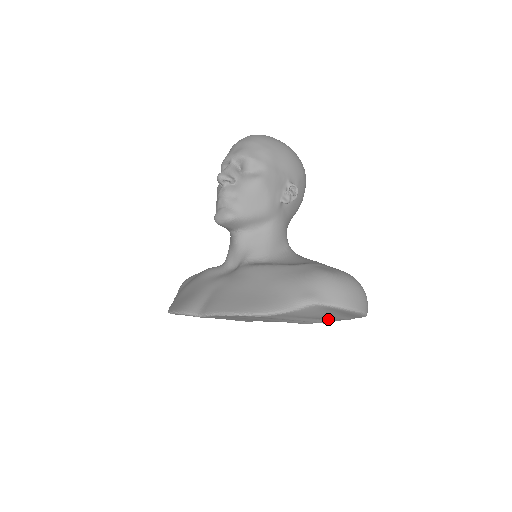
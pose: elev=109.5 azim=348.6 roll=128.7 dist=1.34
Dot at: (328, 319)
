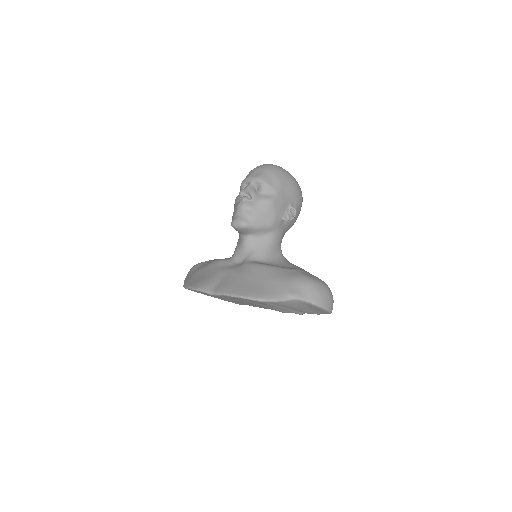
Dot at: (303, 311)
